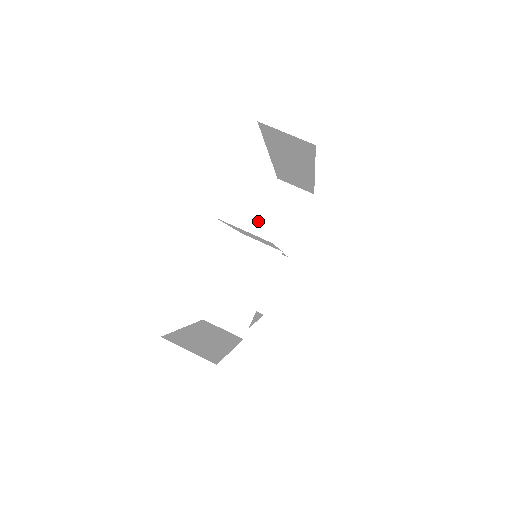
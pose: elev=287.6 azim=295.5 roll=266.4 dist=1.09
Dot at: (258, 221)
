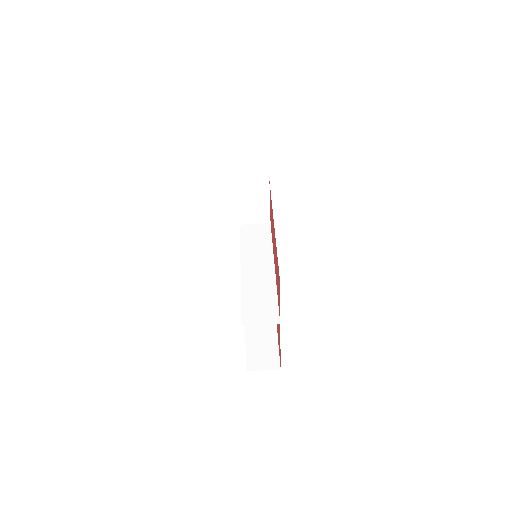
Dot at: (239, 213)
